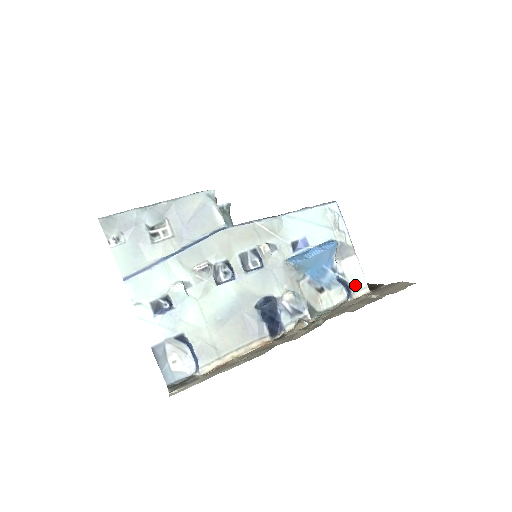
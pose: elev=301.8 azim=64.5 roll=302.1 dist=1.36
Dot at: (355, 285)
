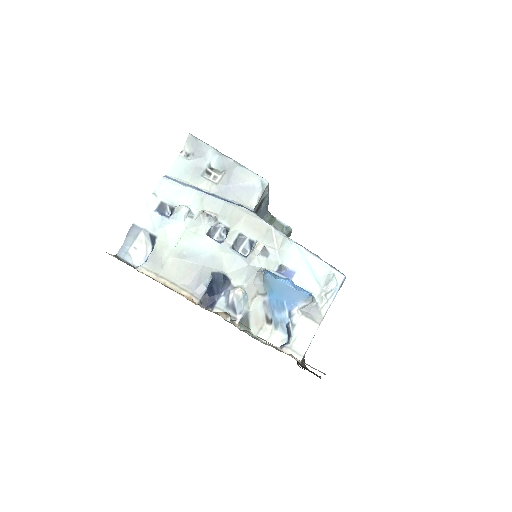
Dot at: (294, 343)
